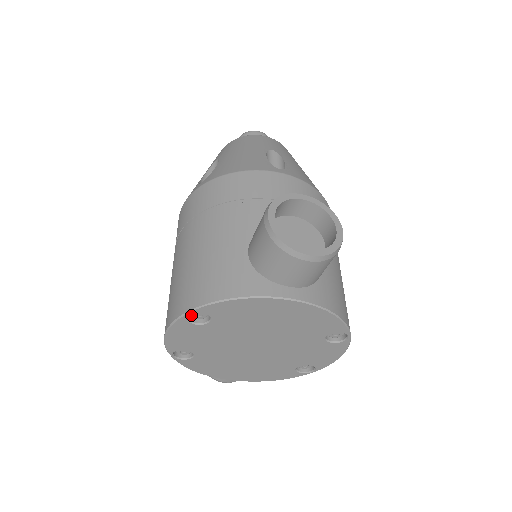
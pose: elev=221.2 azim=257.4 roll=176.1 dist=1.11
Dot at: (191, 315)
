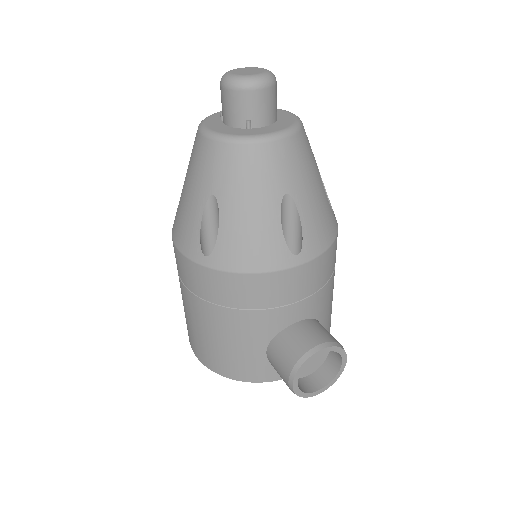
Dot at: occluded
